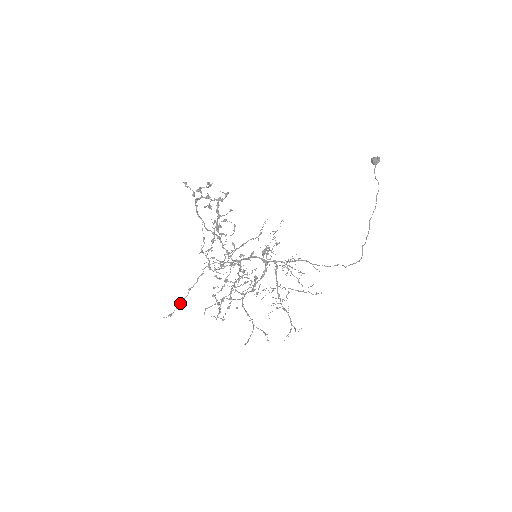
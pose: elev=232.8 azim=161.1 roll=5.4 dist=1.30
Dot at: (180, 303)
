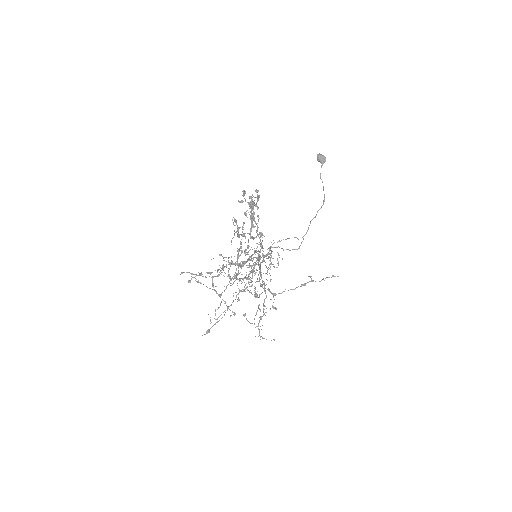
Dot at: occluded
